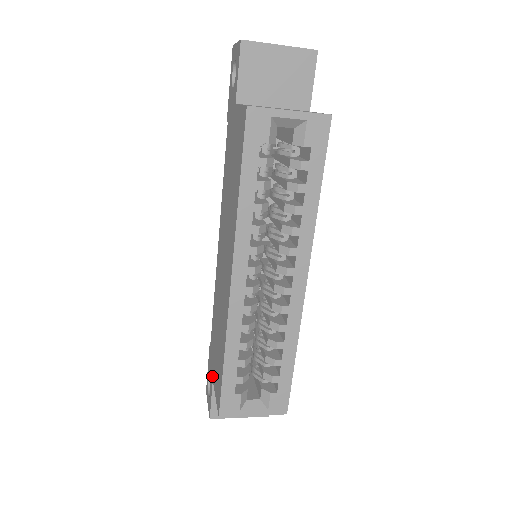
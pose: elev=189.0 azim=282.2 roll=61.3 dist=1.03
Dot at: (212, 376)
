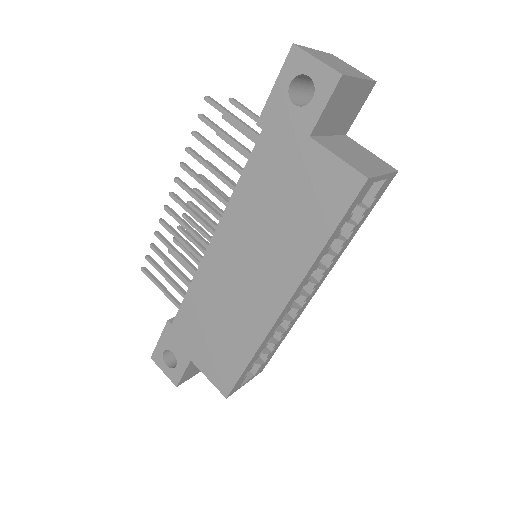
Dot at: (188, 356)
